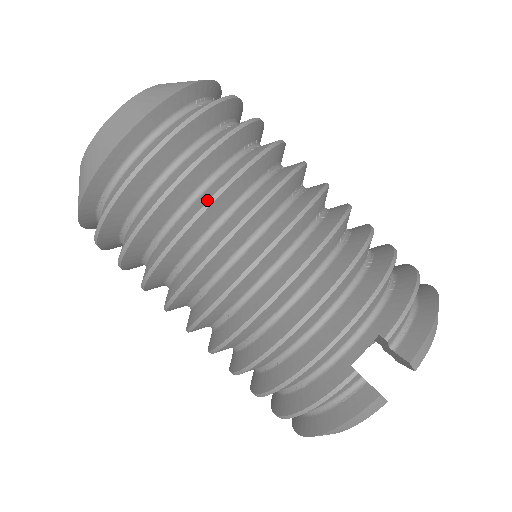
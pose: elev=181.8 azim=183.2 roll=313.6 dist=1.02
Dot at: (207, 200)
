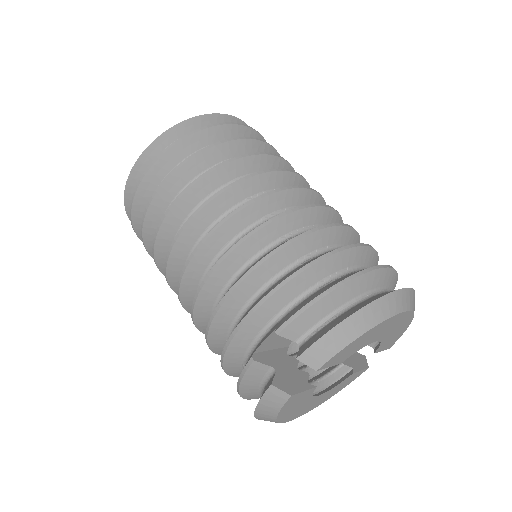
Dot at: (166, 211)
